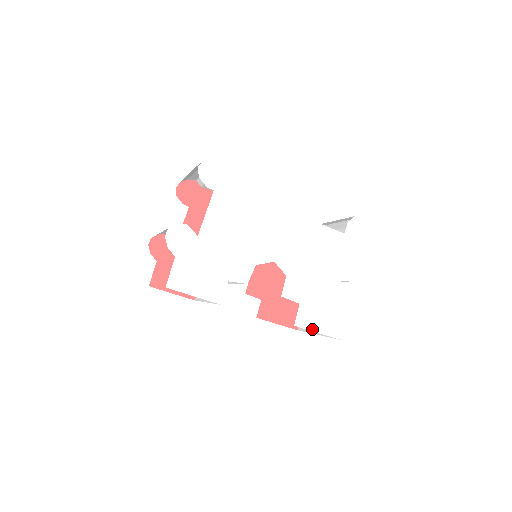
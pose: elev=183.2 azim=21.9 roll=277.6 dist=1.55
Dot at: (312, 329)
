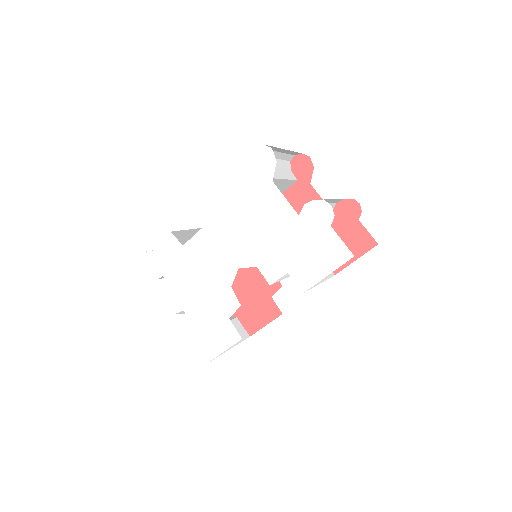
Dot at: (319, 279)
